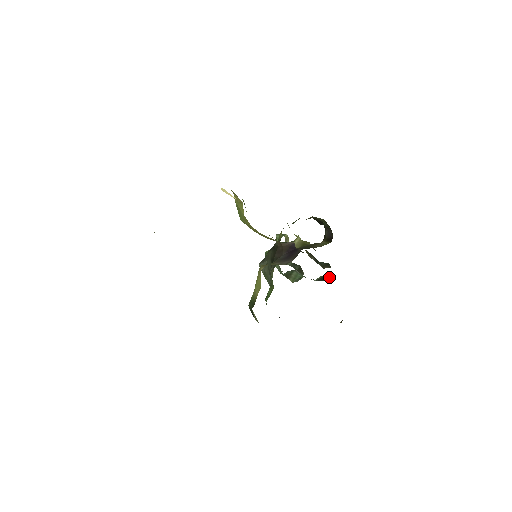
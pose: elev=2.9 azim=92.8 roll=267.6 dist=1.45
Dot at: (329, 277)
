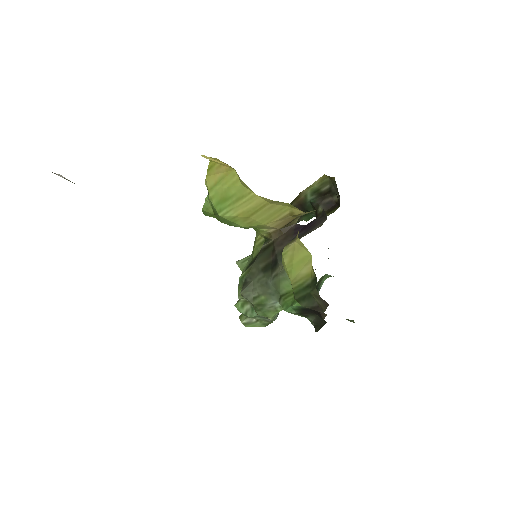
Dot at: (321, 286)
